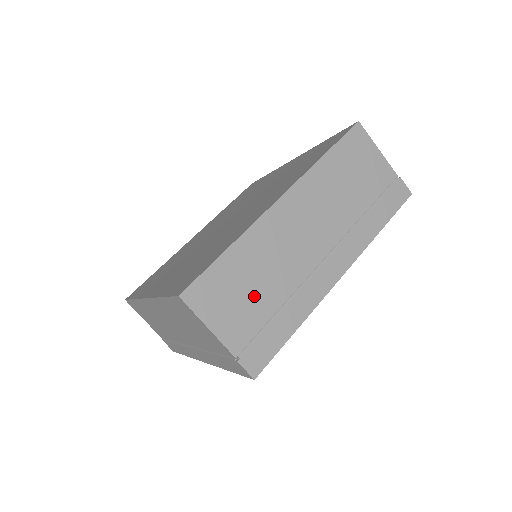
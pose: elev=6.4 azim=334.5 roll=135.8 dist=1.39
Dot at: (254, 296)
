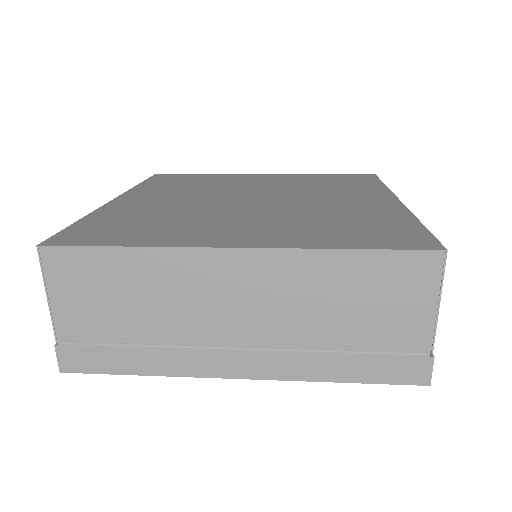
Dot at: occluded
